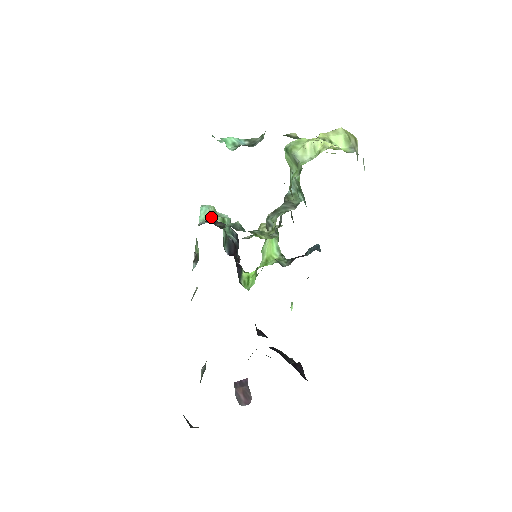
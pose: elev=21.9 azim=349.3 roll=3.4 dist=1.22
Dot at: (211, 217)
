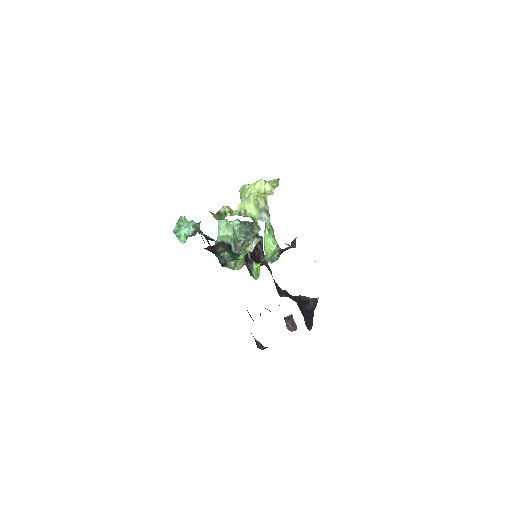
Dot at: (224, 231)
